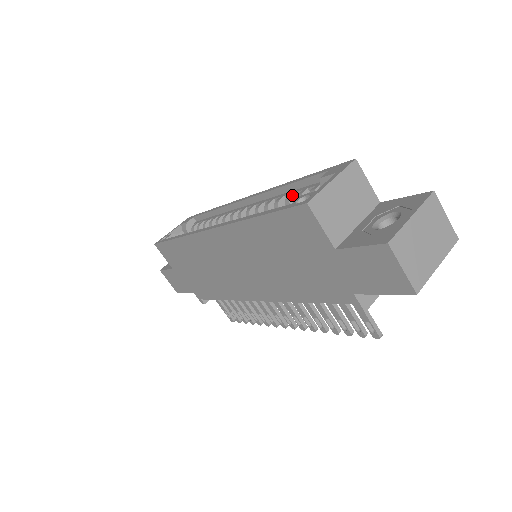
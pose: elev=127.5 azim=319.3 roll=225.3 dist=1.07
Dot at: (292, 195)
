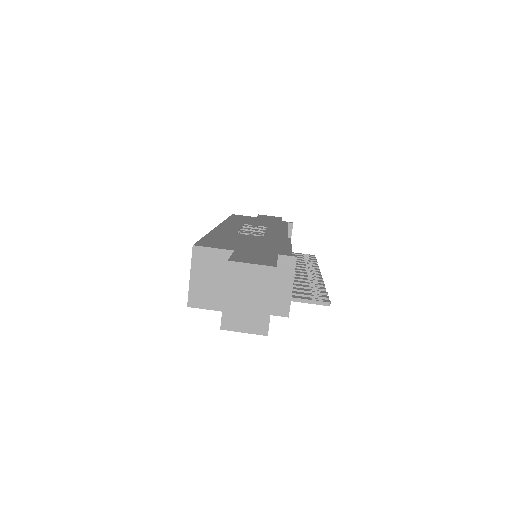
Dot at: occluded
